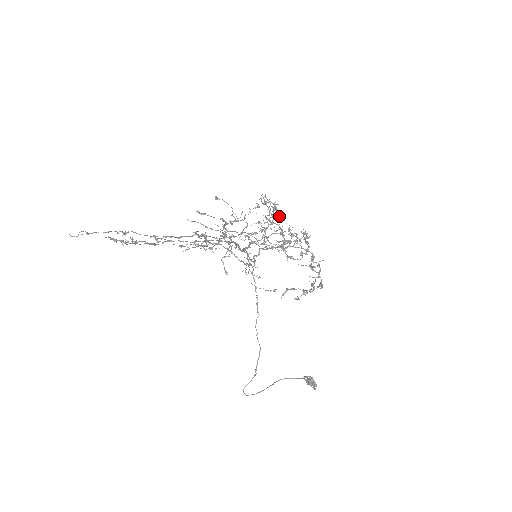
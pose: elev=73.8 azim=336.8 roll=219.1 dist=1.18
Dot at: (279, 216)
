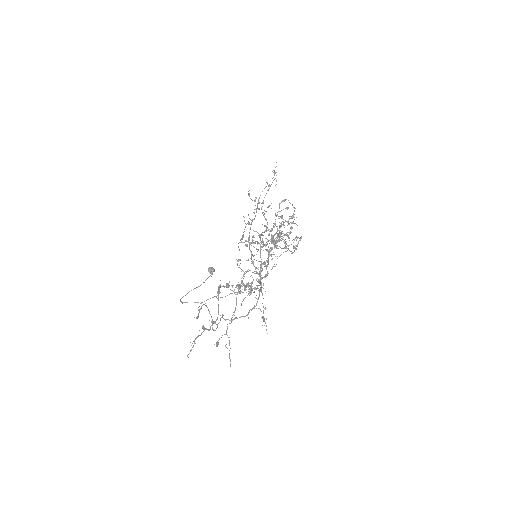
Dot at: (295, 248)
